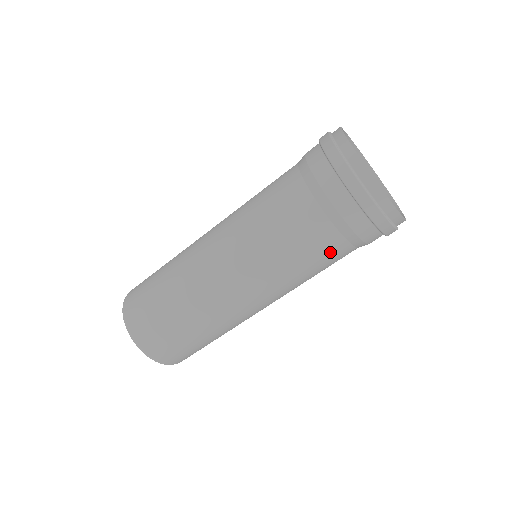
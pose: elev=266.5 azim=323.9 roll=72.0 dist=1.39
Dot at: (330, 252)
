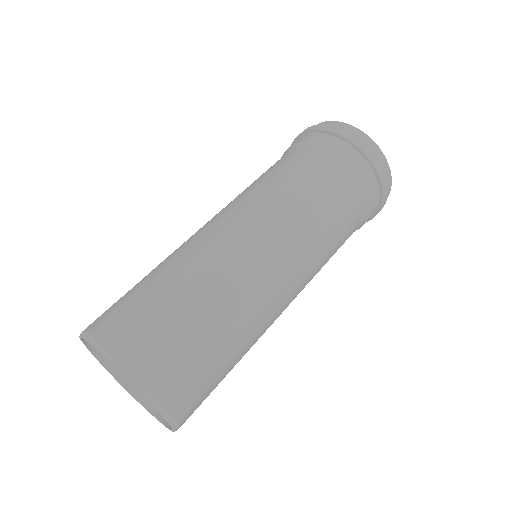
Dot at: (349, 216)
